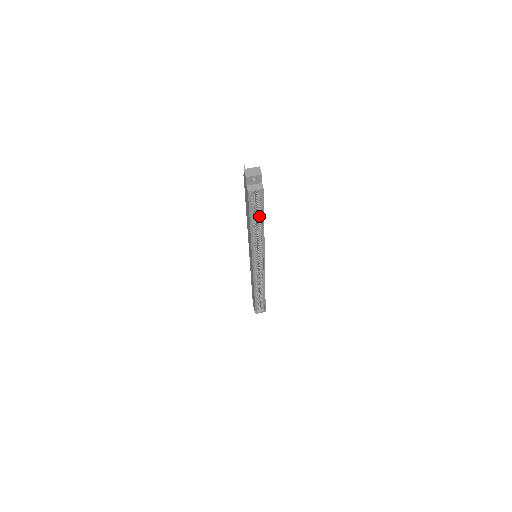
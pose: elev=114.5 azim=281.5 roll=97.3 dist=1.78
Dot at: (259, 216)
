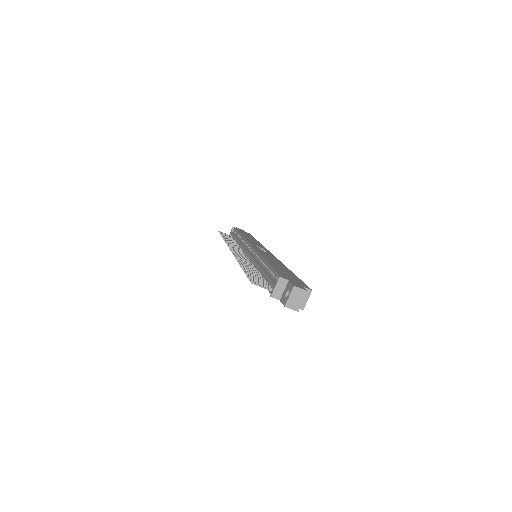
Dot at: occluded
